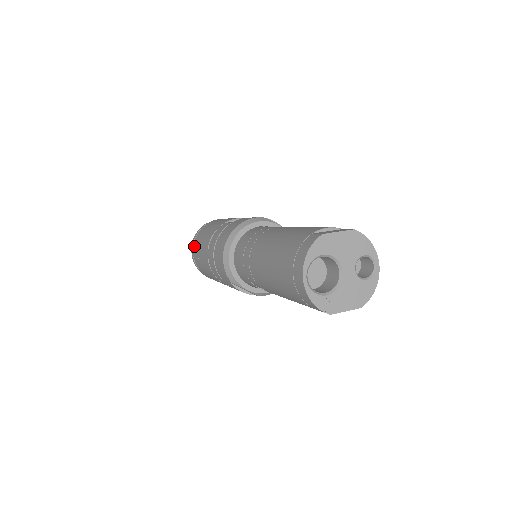
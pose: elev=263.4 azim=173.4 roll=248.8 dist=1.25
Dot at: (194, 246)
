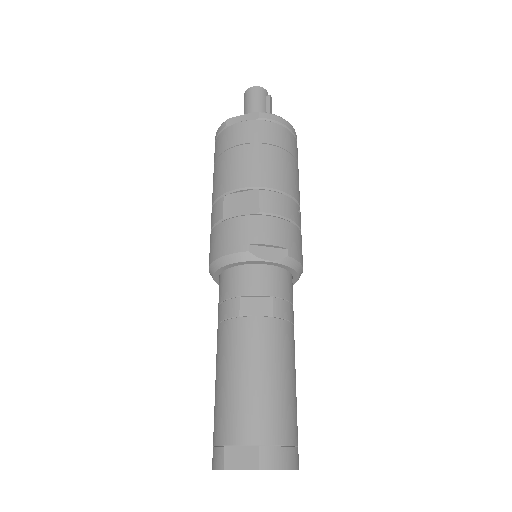
Dot at: occluded
